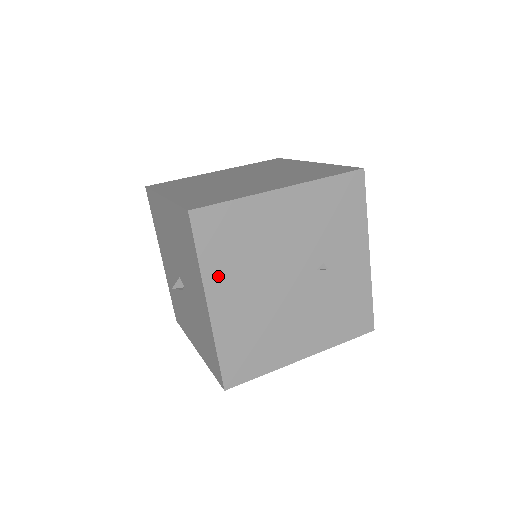
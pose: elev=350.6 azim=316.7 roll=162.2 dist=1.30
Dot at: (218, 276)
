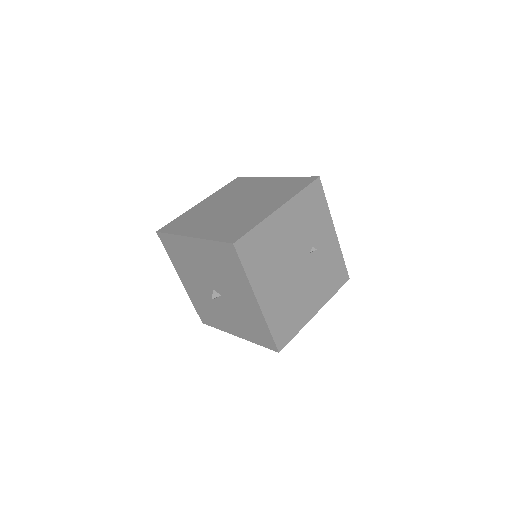
Dot at: (258, 279)
